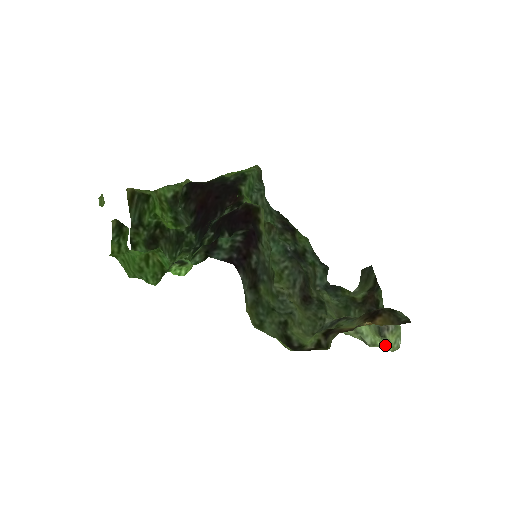
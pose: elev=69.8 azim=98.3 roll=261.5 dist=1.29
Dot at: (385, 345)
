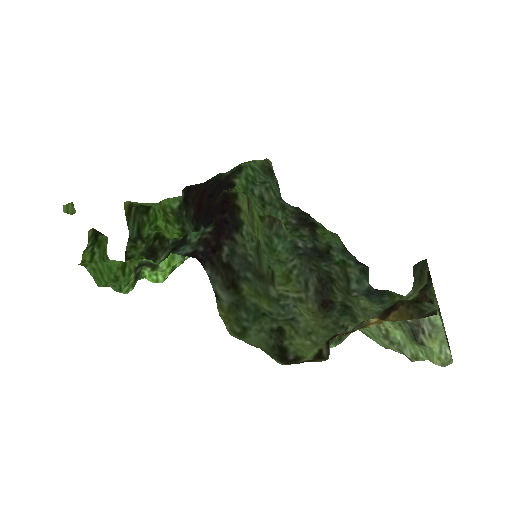
Dot at: (429, 357)
